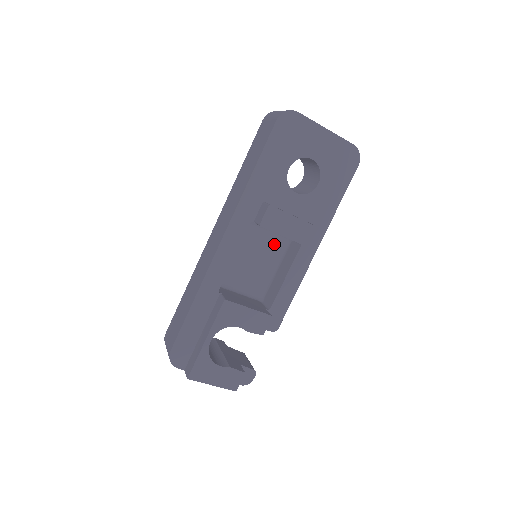
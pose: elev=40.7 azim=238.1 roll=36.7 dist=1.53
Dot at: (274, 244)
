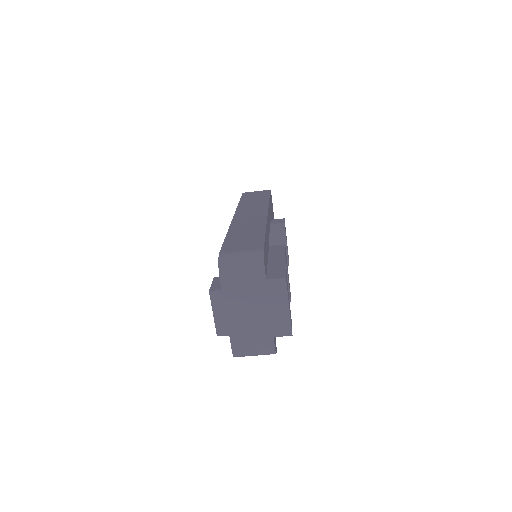
Dot at: occluded
